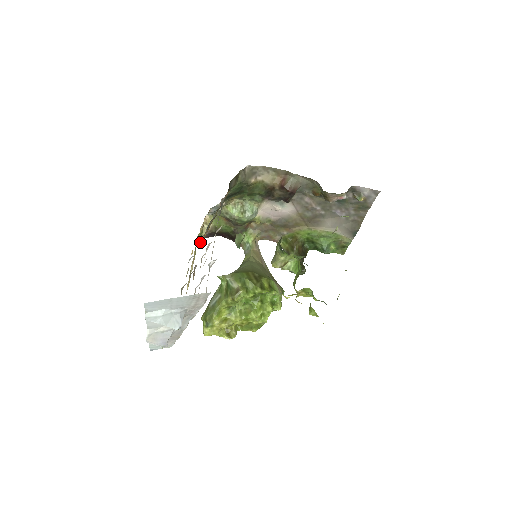
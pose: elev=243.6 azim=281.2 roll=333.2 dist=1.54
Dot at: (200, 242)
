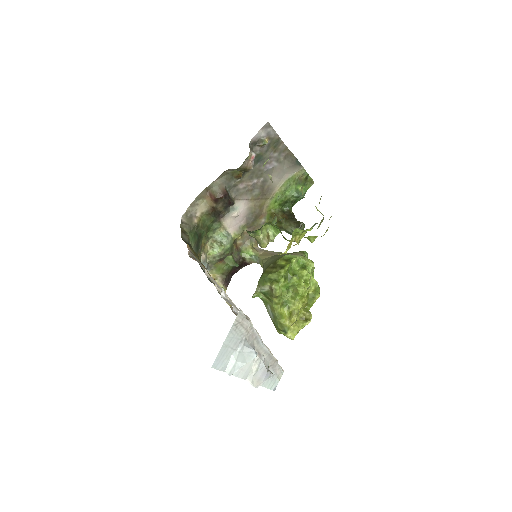
Dot at: occluded
